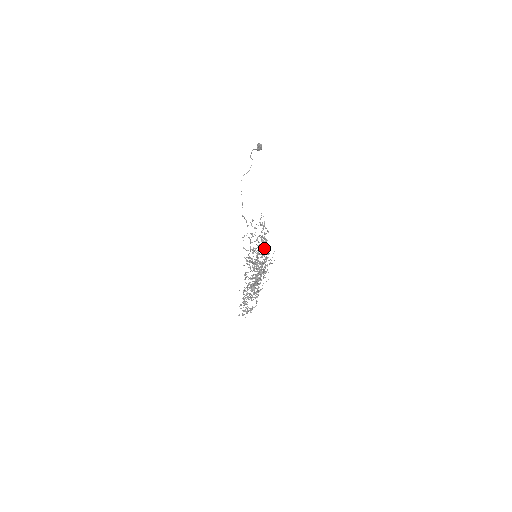
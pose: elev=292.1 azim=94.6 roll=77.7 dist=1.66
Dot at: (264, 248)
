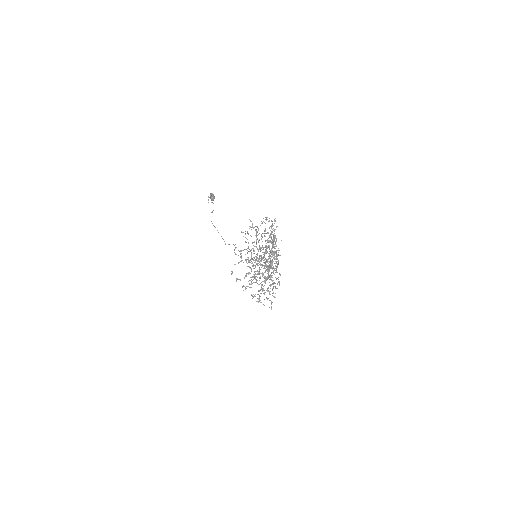
Dot at: (262, 233)
